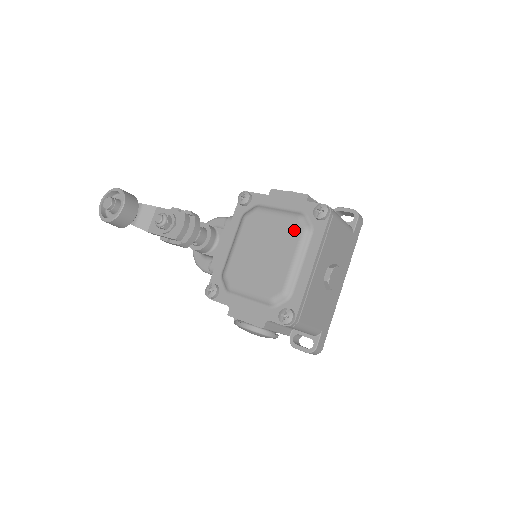
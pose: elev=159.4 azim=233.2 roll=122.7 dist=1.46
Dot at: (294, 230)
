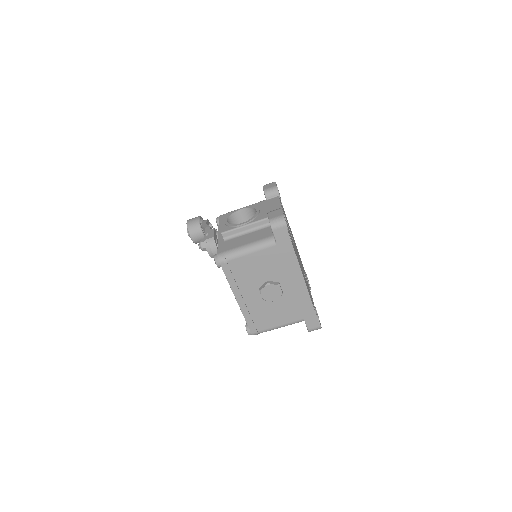
Dot at: occluded
